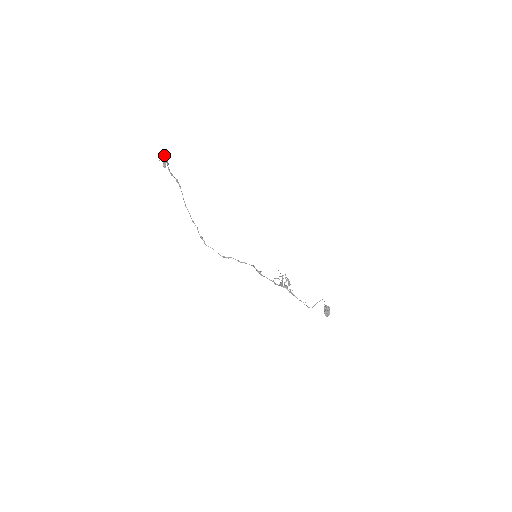
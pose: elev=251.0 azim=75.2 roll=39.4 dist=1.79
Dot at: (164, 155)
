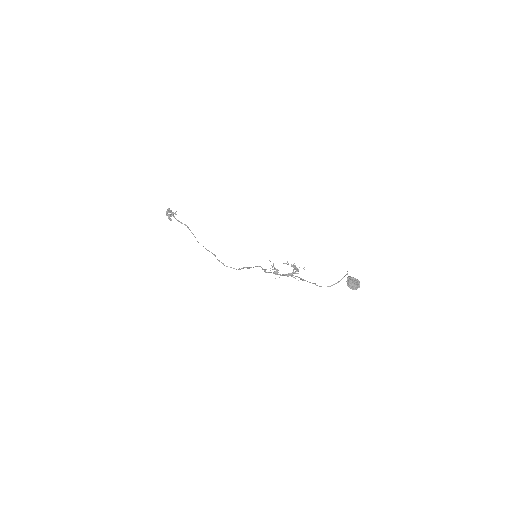
Dot at: (167, 212)
